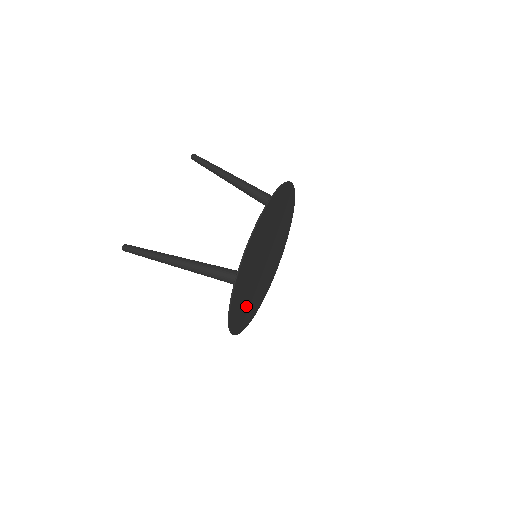
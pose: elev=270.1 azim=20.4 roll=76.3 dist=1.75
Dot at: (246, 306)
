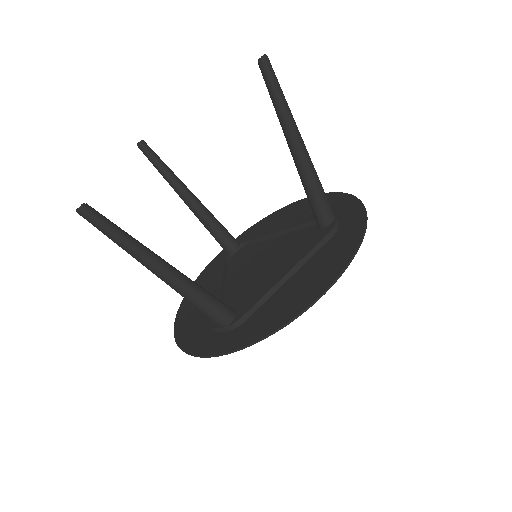
Dot at: occluded
